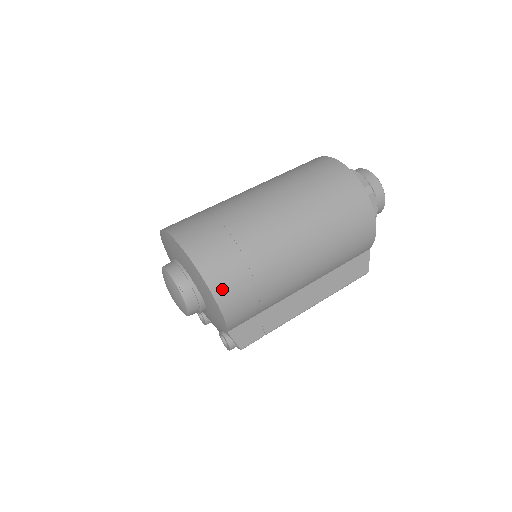
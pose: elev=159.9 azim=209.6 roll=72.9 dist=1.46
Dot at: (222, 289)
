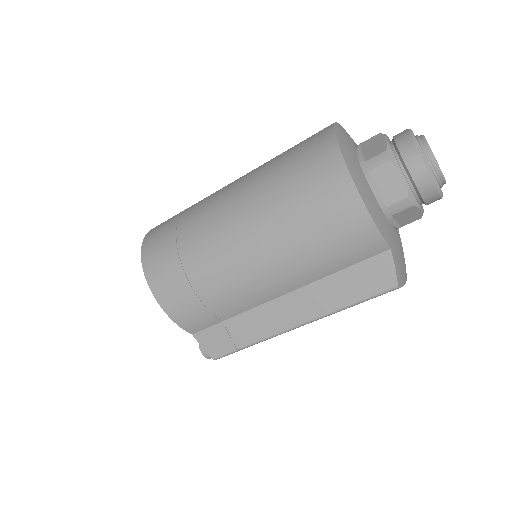
Dot at: (158, 282)
